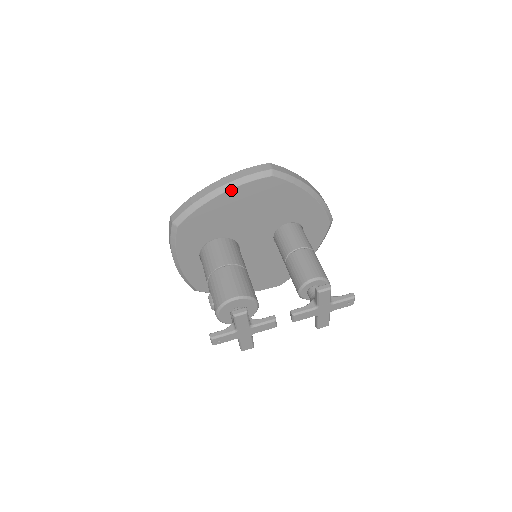
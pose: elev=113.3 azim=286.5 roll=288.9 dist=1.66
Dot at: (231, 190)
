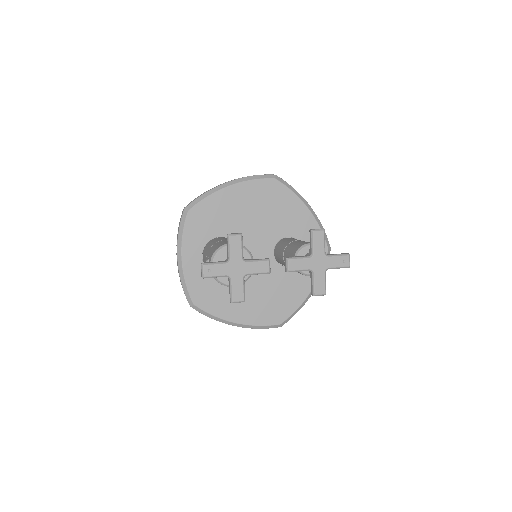
Dot at: (239, 184)
